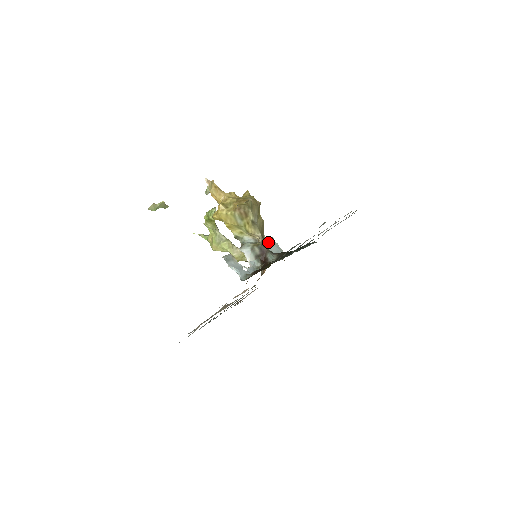
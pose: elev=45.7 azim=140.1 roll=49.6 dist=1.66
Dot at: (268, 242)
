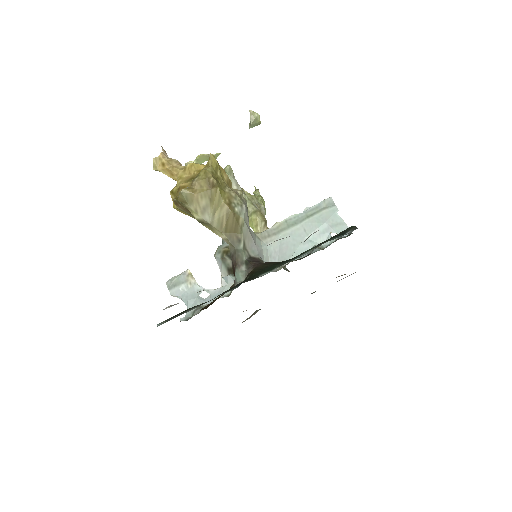
Dot at: (308, 214)
